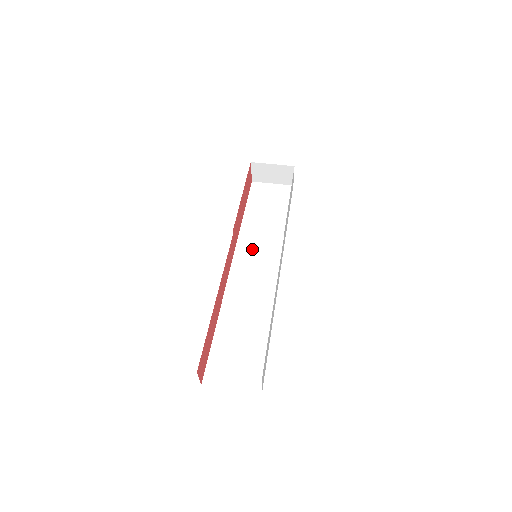
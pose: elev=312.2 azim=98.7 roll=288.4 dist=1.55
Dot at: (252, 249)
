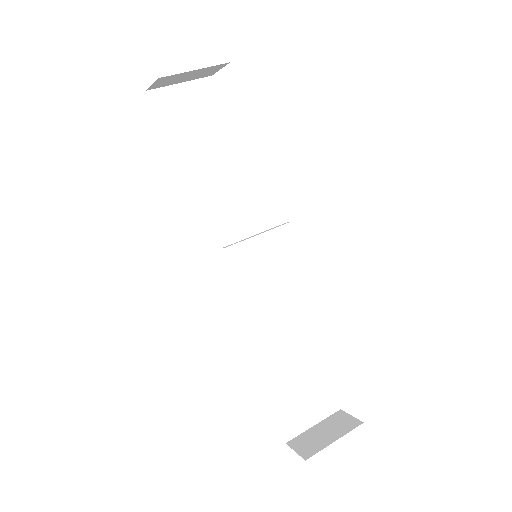
Dot at: (228, 233)
